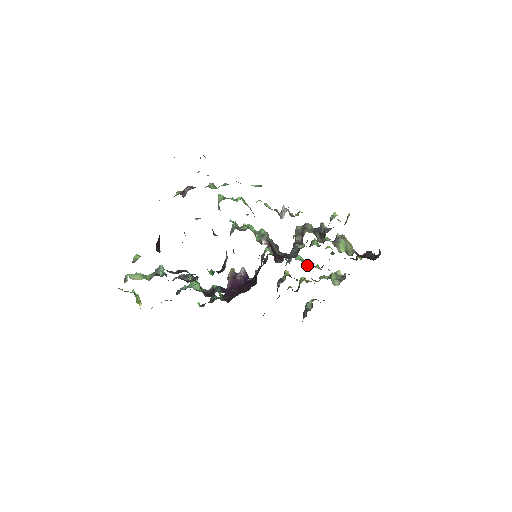
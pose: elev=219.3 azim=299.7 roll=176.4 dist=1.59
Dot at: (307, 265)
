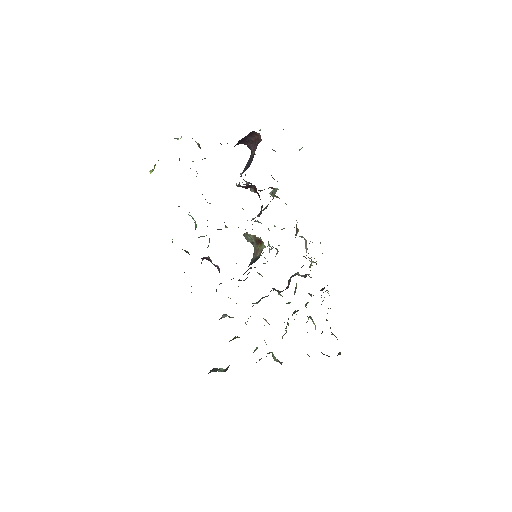
Dot at: (265, 320)
